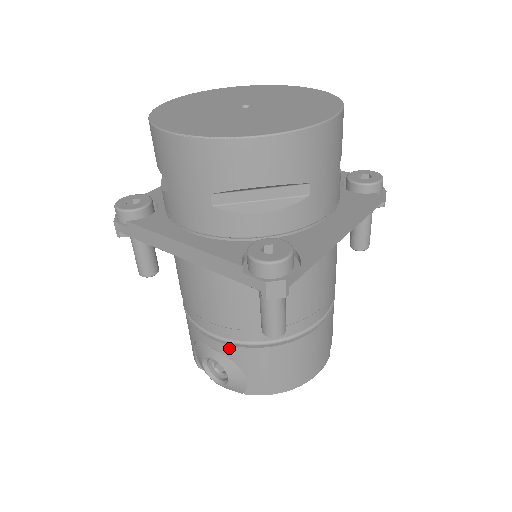
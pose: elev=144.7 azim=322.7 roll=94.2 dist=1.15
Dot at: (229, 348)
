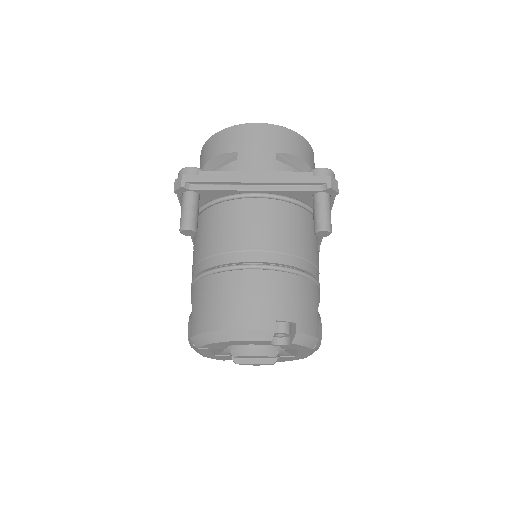
Dot at: (192, 289)
